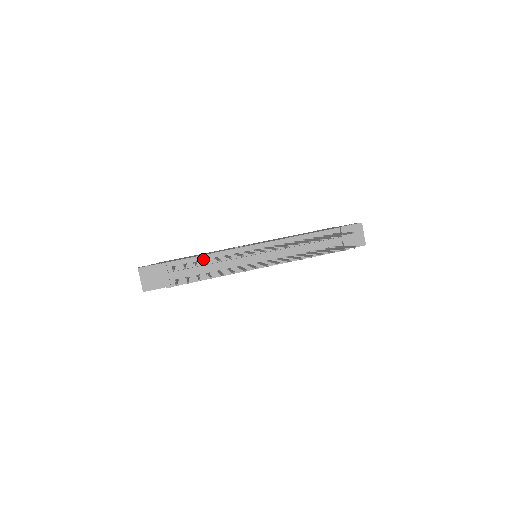
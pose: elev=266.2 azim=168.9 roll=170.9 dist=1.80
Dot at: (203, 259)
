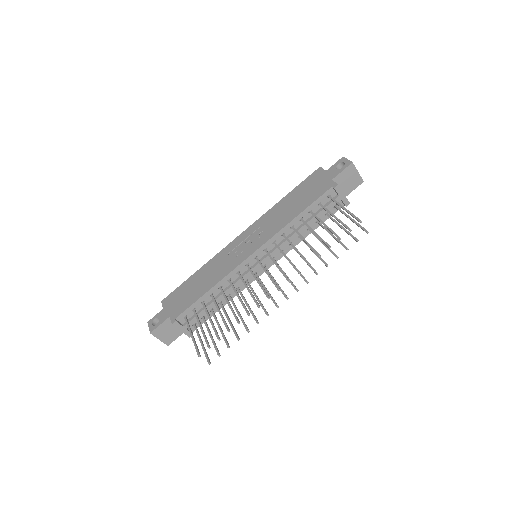
Dot at: (208, 295)
